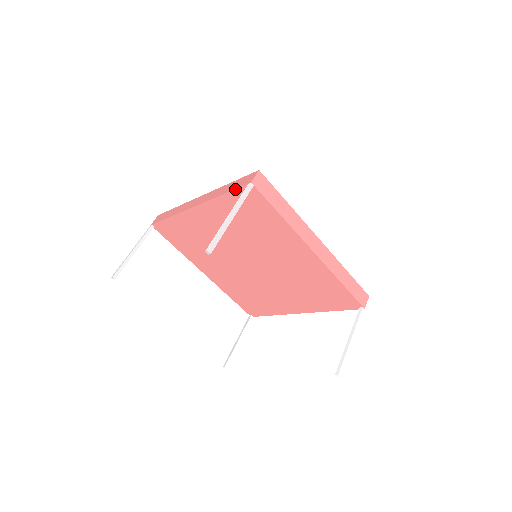
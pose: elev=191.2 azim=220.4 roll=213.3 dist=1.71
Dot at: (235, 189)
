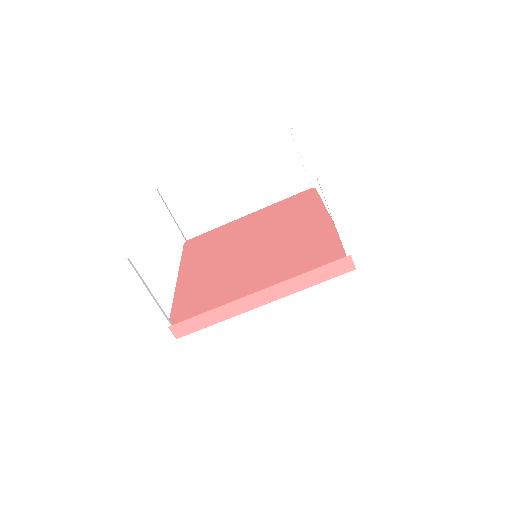
Dot at: (298, 194)
